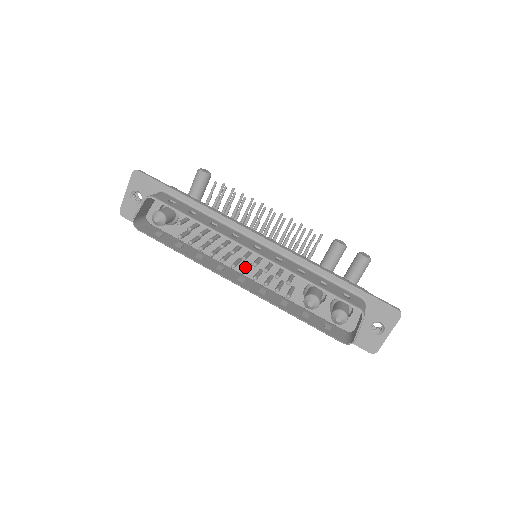
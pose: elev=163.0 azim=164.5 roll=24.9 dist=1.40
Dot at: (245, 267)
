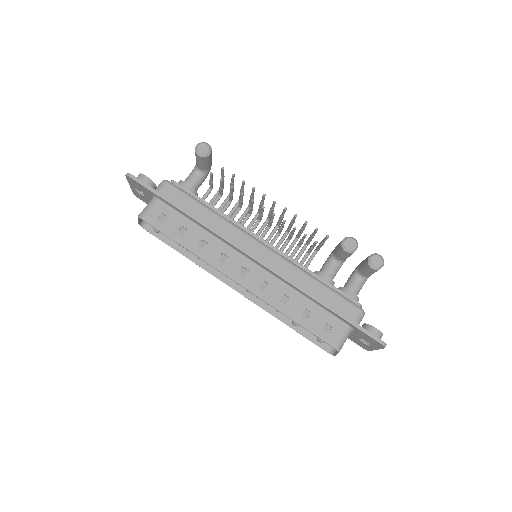
Dot at: occluded
